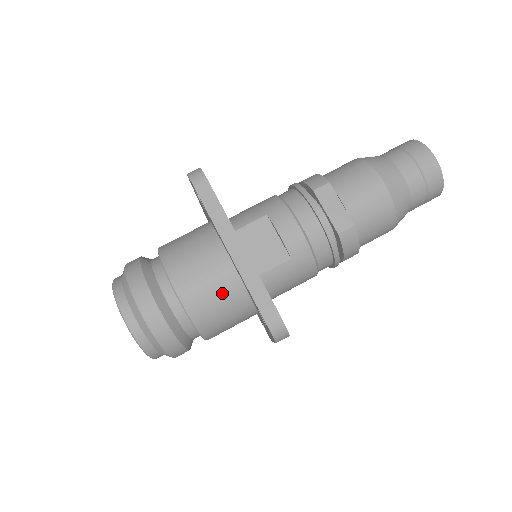
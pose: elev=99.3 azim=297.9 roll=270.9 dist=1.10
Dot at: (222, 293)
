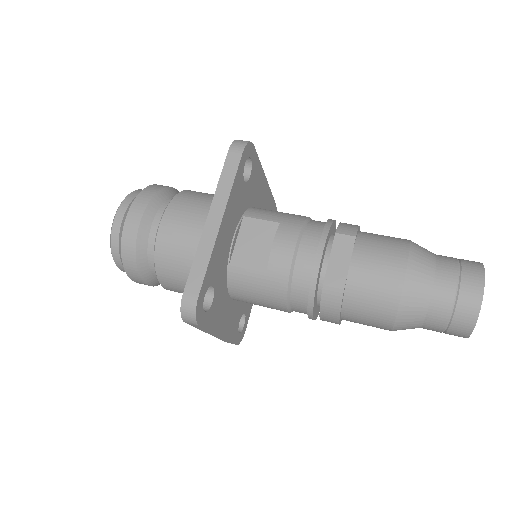
Dot at: (190, 254)
